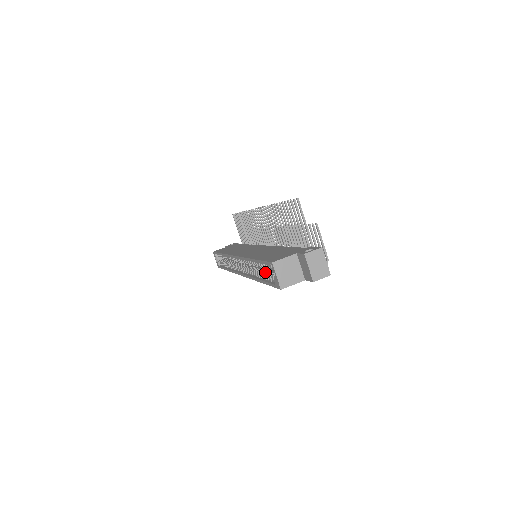
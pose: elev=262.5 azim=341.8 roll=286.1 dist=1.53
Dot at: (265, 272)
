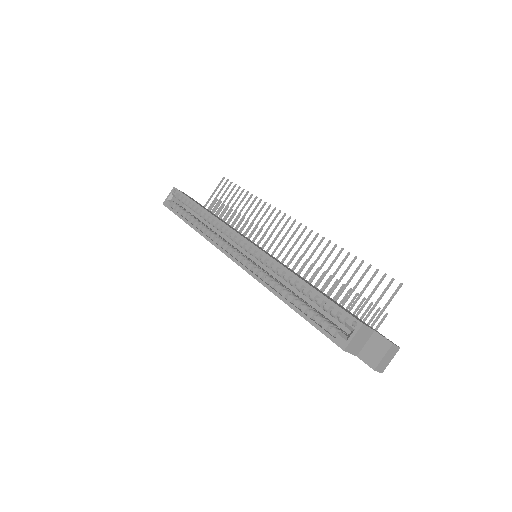
Dot at: (308, 305)
